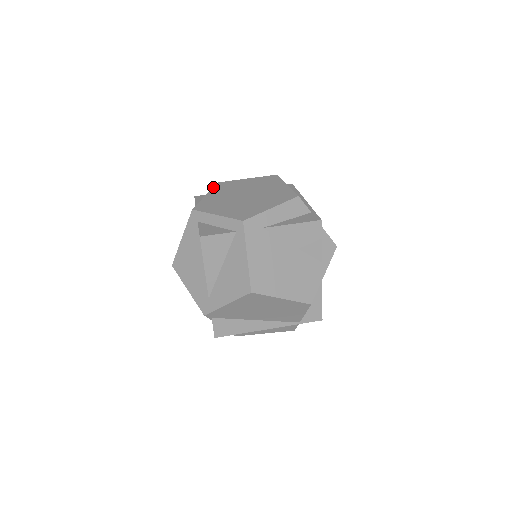
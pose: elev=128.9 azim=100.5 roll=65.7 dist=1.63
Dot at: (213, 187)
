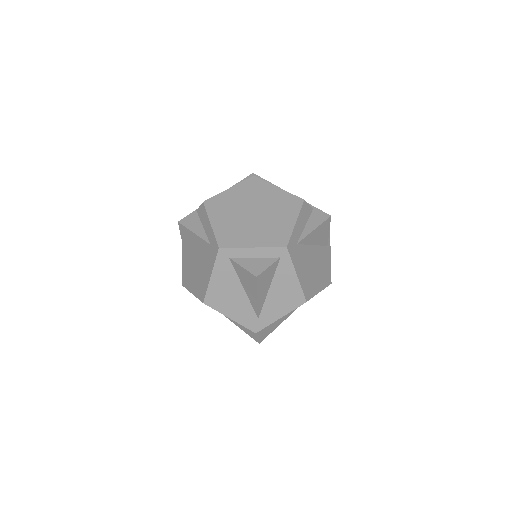
Dot at: (206, 210)
